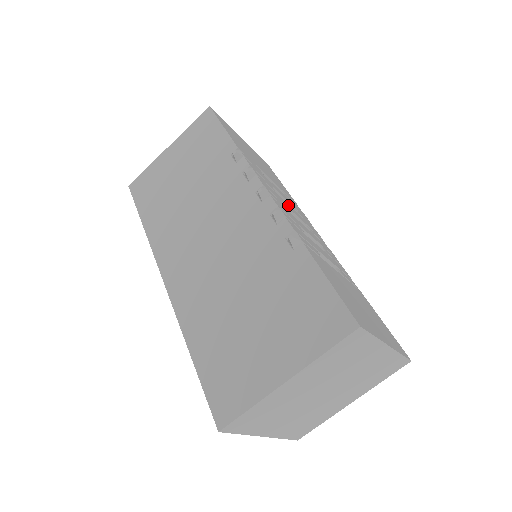
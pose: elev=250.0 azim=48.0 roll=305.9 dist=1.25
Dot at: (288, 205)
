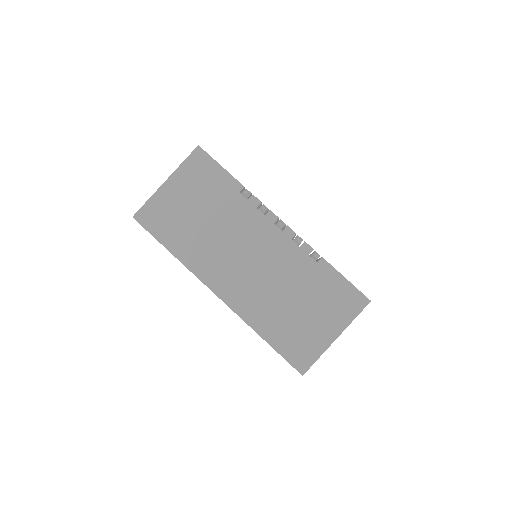
Dot at: occluded
